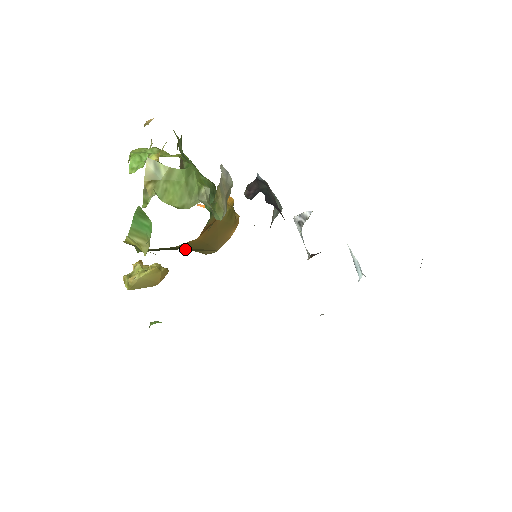
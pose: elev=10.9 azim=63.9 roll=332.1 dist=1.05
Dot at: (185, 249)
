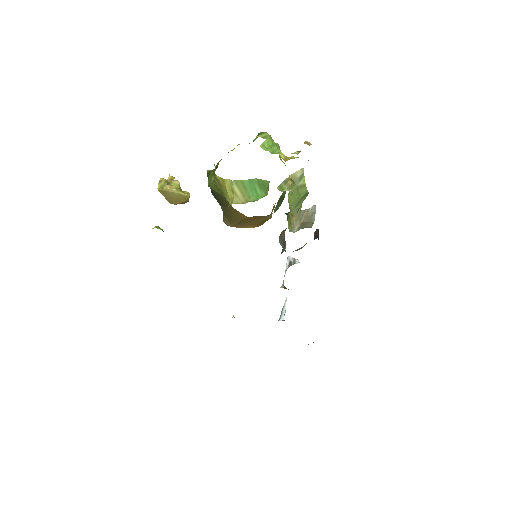
Dot at: (226, 210)
